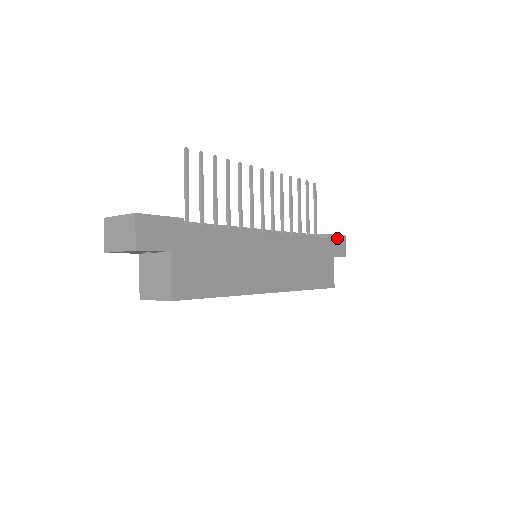
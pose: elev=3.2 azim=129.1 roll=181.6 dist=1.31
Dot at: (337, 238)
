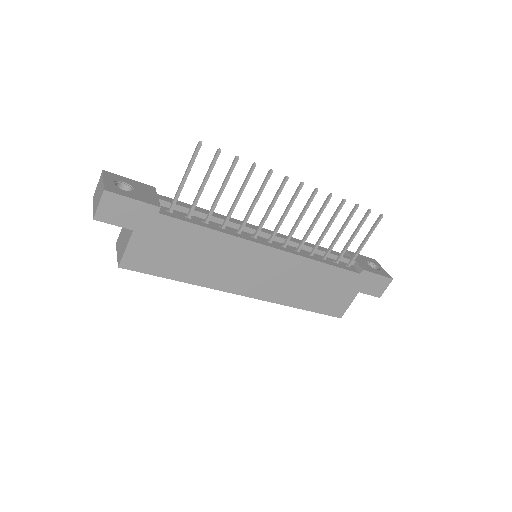
Dot at: (377, 277)
